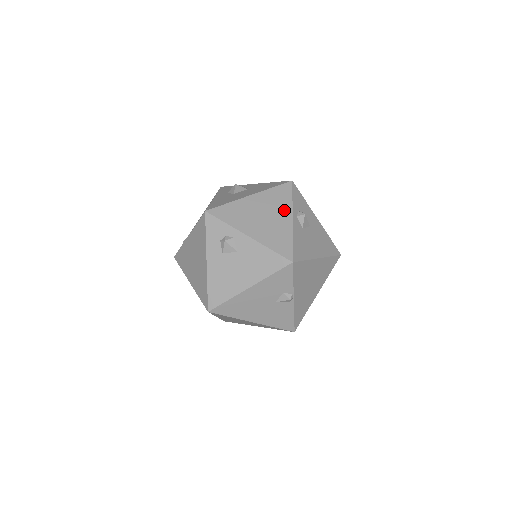
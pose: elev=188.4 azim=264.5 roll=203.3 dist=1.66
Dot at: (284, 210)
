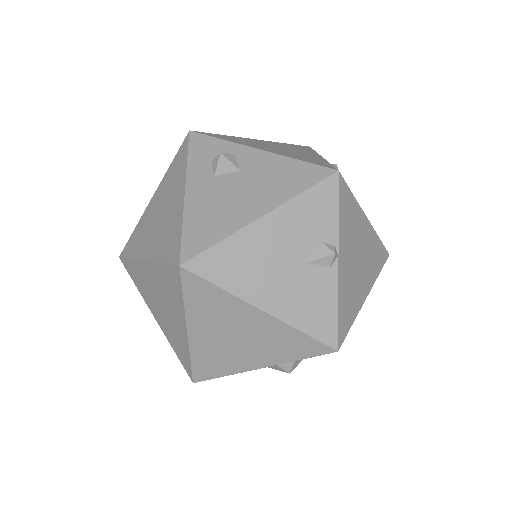
Dot at: (307, 152)
